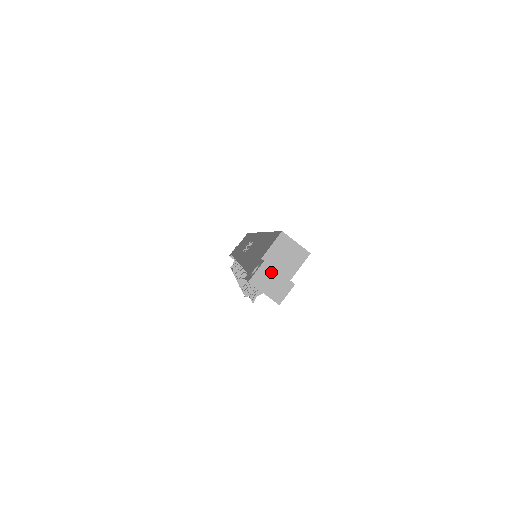
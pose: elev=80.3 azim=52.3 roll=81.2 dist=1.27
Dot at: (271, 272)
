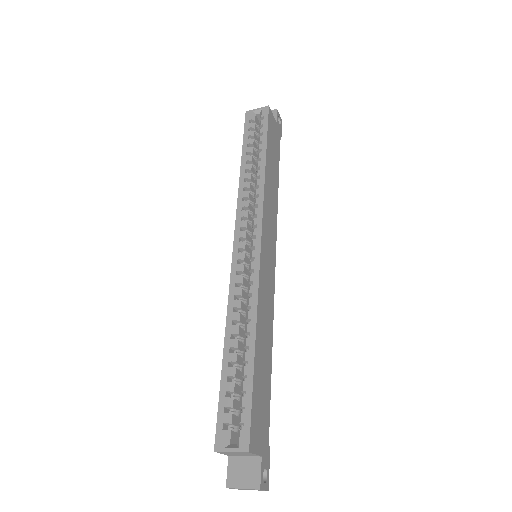
Dot at: occluded
